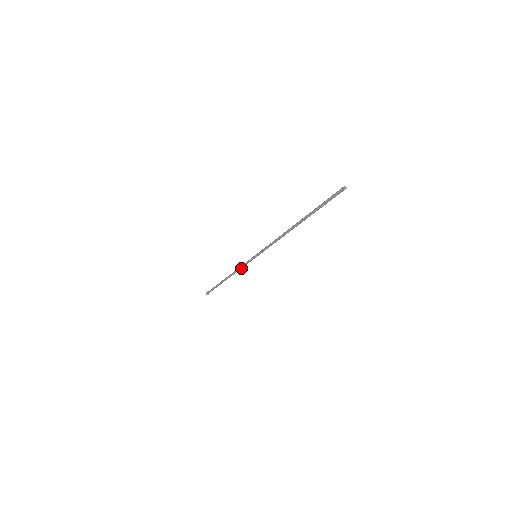
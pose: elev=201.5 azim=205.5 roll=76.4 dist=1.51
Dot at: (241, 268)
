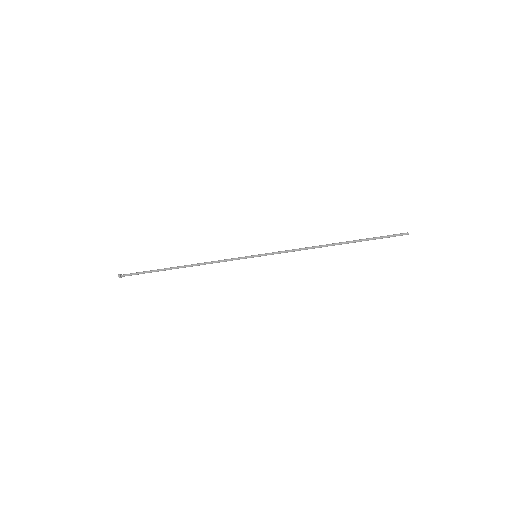
Dot at: occluded
